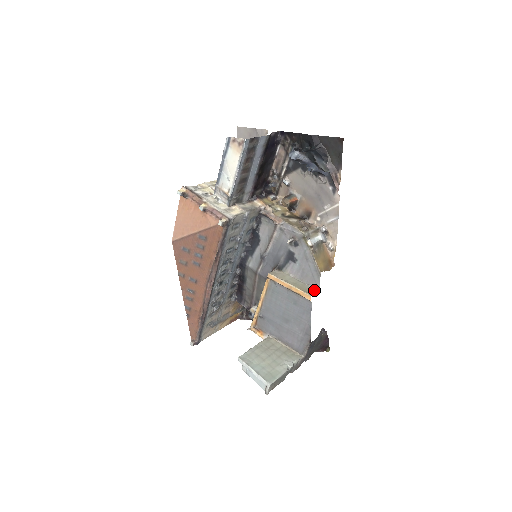
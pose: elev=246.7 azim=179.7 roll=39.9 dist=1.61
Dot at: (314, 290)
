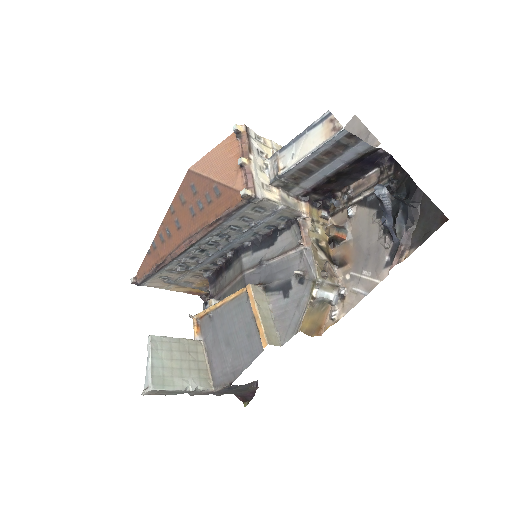
Dot at: (277, 341)
